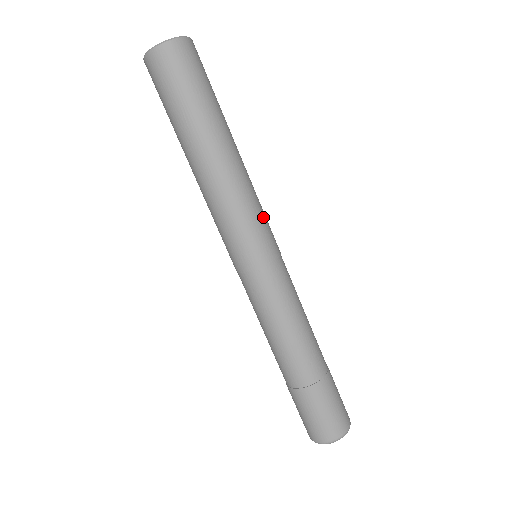
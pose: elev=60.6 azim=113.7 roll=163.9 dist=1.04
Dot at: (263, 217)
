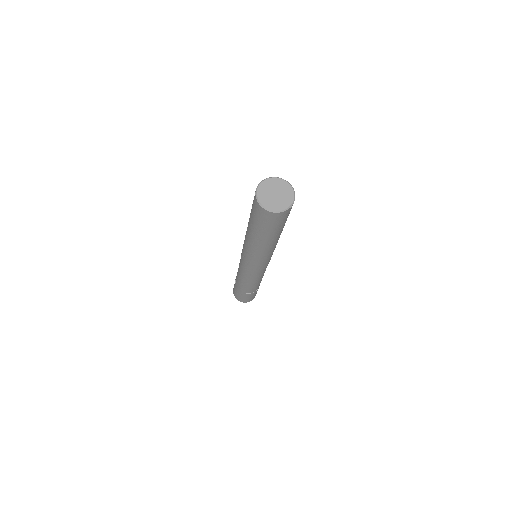
Dot at: occluded
